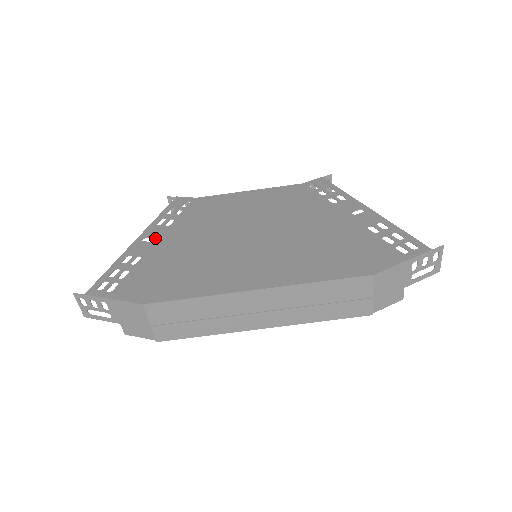
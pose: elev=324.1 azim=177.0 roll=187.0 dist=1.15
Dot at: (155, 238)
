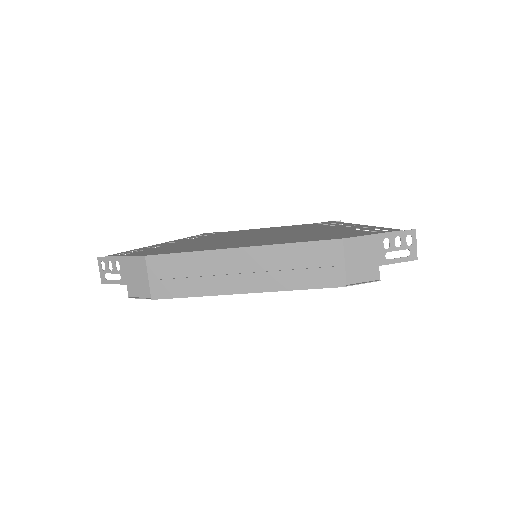
Dot at: (177, 242)
